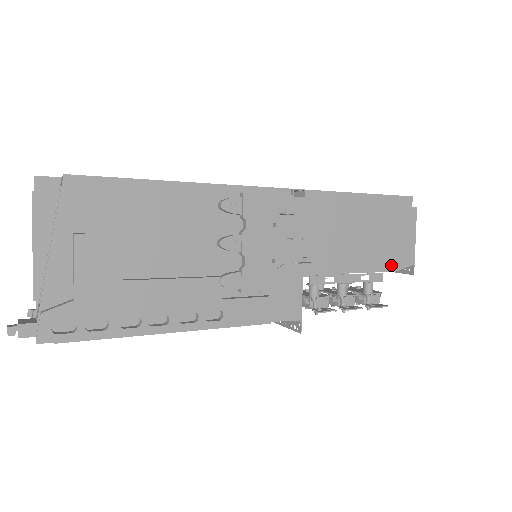
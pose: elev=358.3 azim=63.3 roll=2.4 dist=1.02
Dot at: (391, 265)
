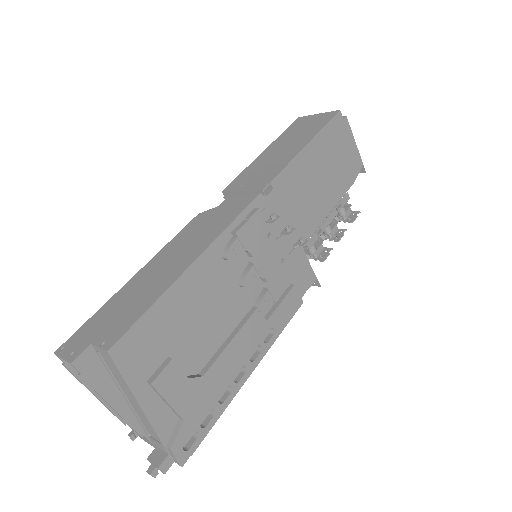
Dot at: (350, 180)
